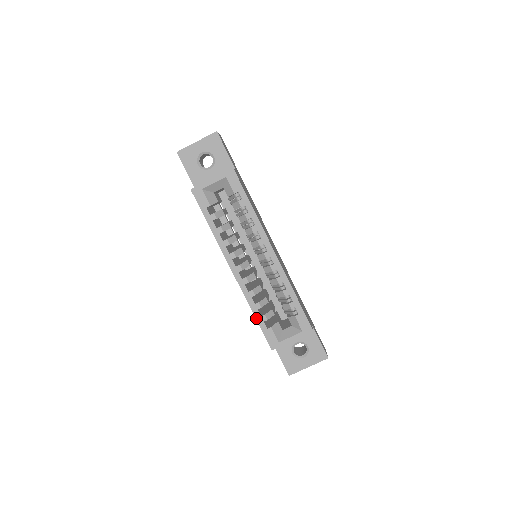
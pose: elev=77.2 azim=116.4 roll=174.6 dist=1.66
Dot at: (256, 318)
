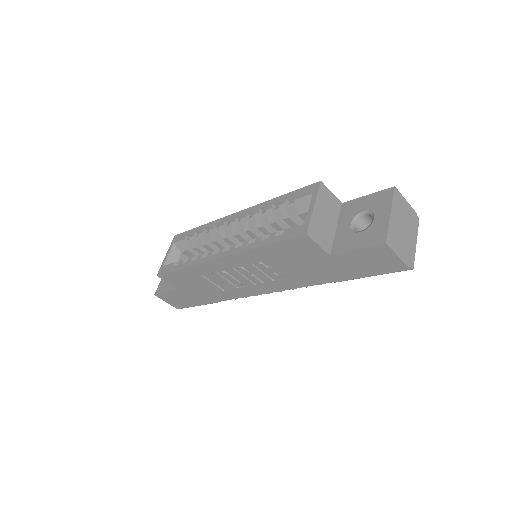
Dot at: (266, 245)
